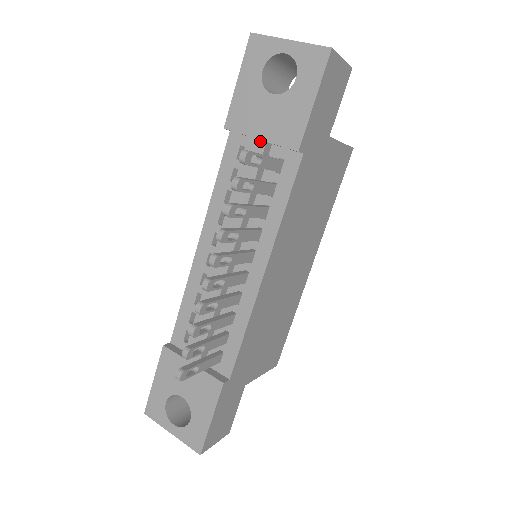
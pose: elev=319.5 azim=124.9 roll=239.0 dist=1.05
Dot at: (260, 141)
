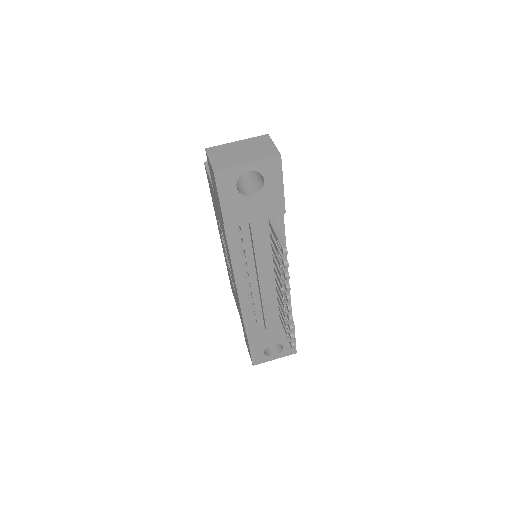
Dot at: (257, 221)
